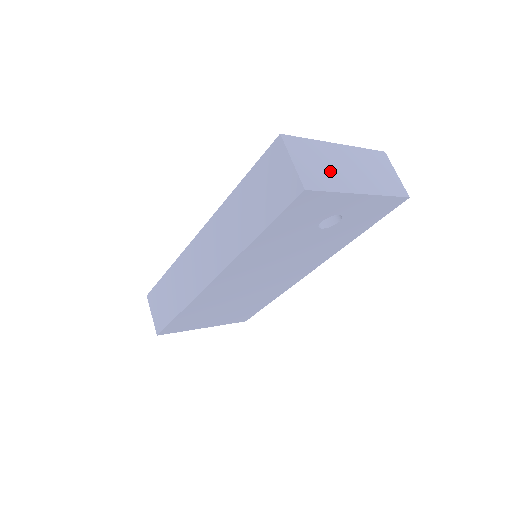
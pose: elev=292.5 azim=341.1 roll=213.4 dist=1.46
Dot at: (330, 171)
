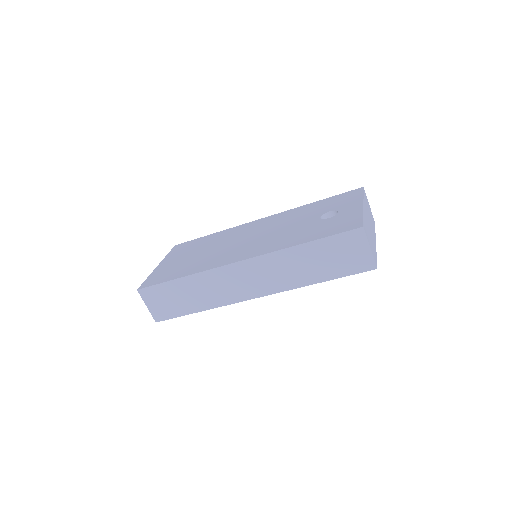
Dot at: occluded
